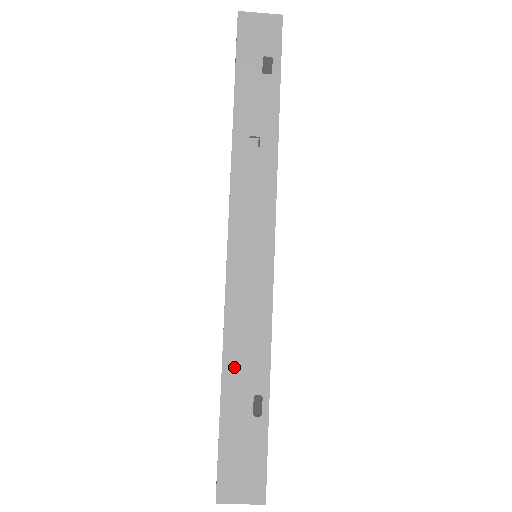
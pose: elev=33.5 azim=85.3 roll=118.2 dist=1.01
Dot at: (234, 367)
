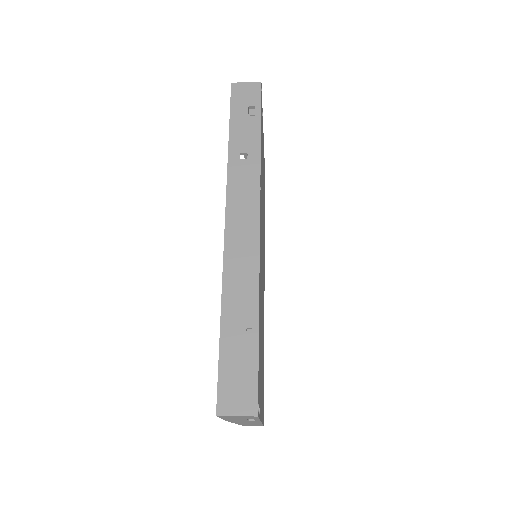
Dot at: (230, 307)
